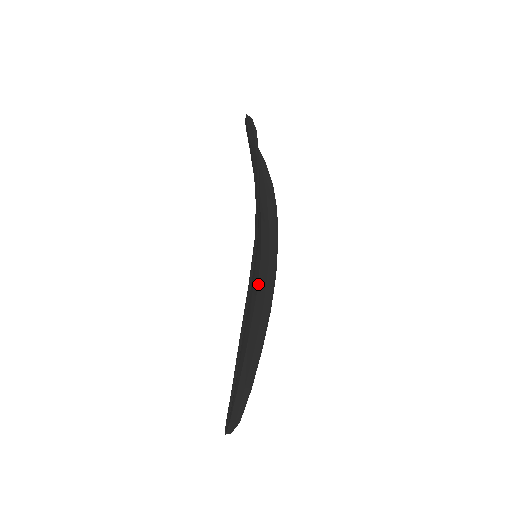
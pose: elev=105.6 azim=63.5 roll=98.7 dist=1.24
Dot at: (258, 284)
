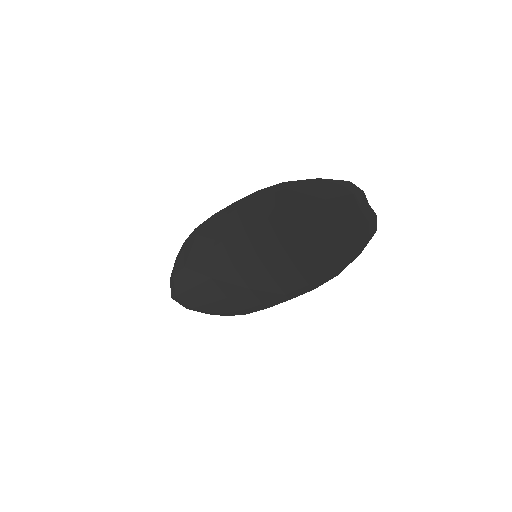
Dot at: (275, 249)
